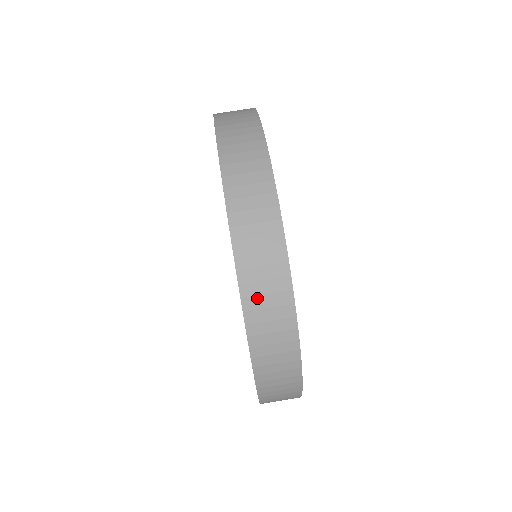
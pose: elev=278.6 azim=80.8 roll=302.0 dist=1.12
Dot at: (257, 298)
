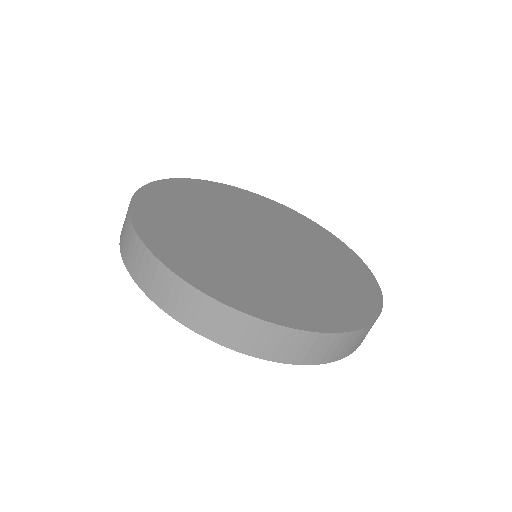
Dot at: (358, 345)
